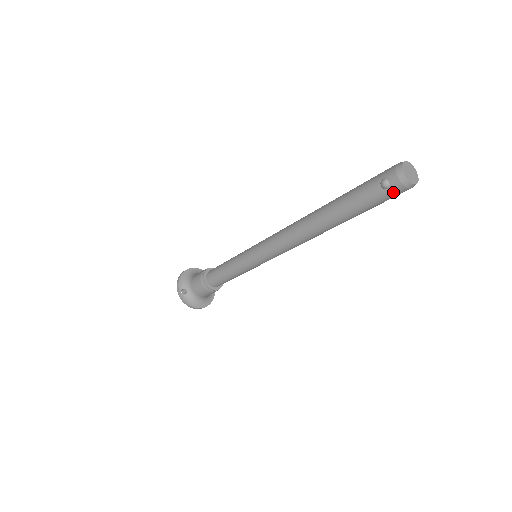
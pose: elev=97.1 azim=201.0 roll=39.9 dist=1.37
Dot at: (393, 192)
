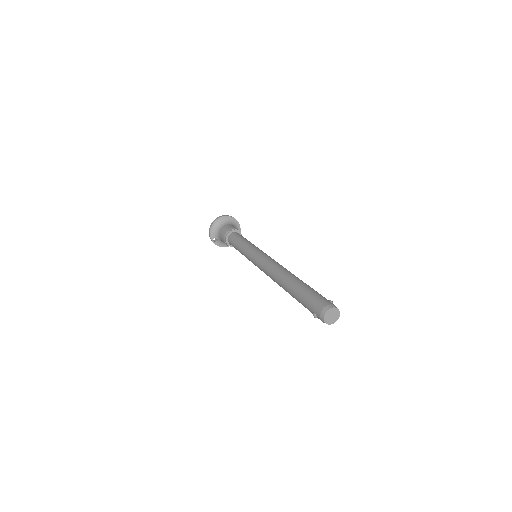
Dot at: occluded
